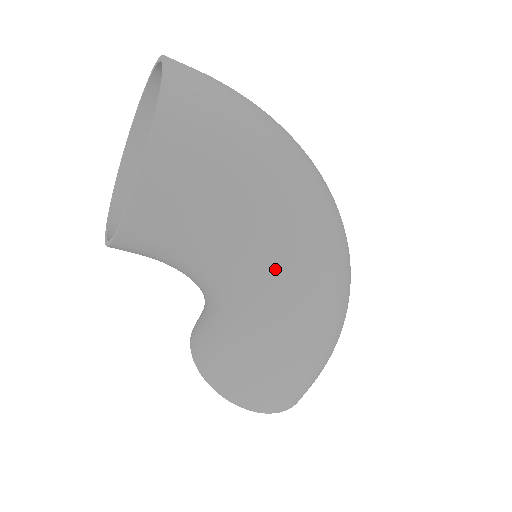
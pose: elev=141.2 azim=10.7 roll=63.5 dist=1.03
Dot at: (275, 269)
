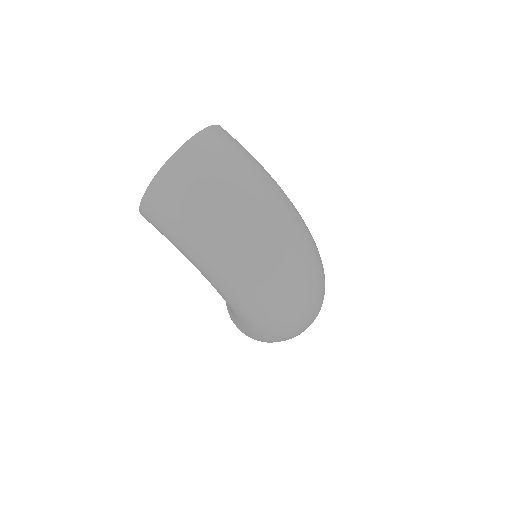
Dot at: (211, 281)
